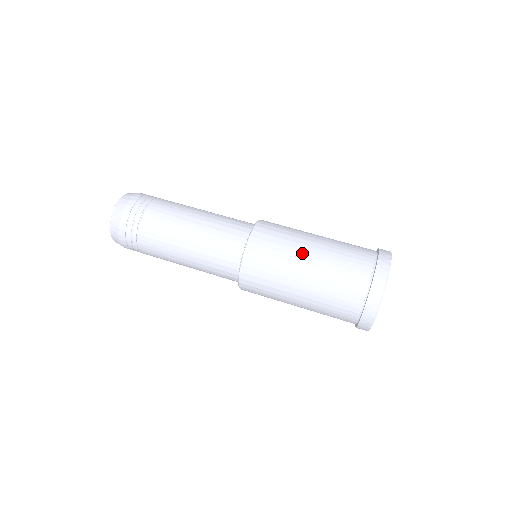
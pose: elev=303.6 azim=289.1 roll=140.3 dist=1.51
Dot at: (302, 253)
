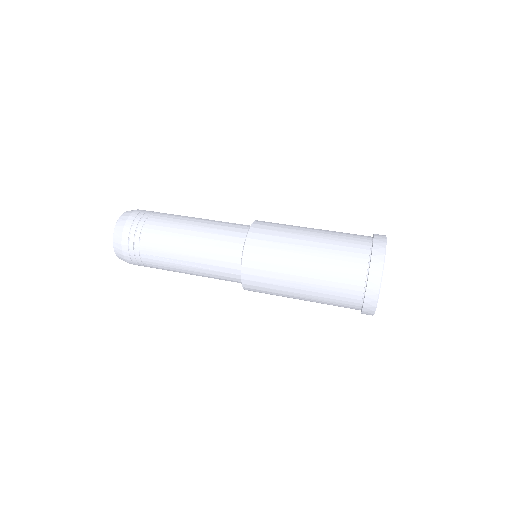
Dot at: occluded
